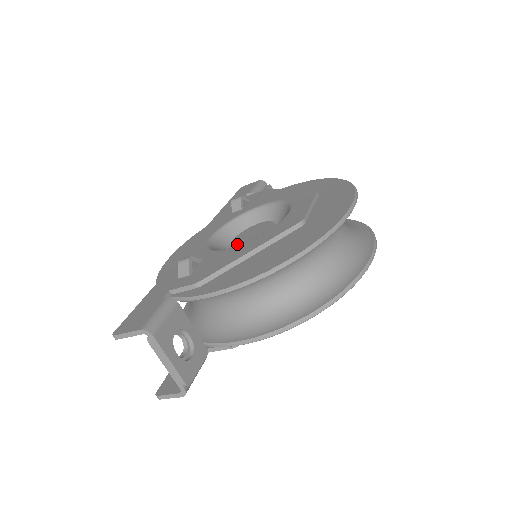
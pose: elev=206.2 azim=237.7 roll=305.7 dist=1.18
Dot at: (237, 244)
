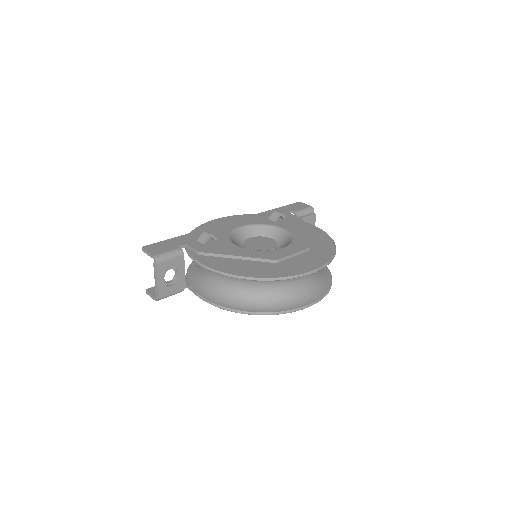
Dot at: (247, 243)
